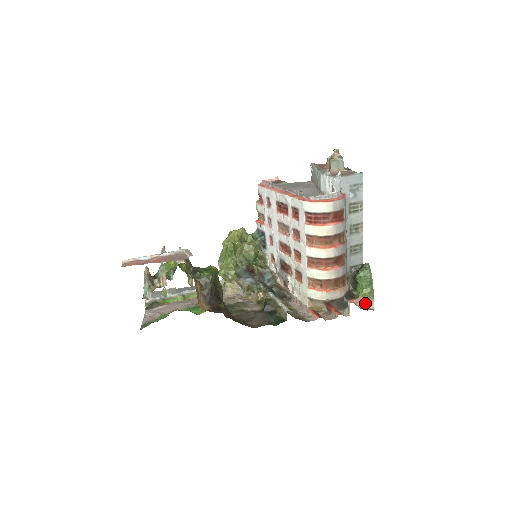
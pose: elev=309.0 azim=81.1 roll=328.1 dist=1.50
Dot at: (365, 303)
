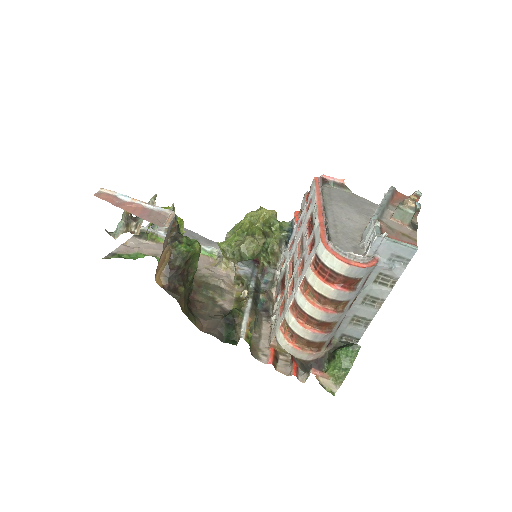
Dot at: (329, 383)
